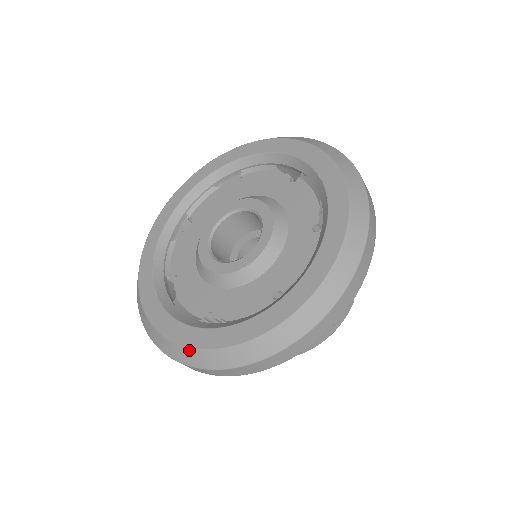
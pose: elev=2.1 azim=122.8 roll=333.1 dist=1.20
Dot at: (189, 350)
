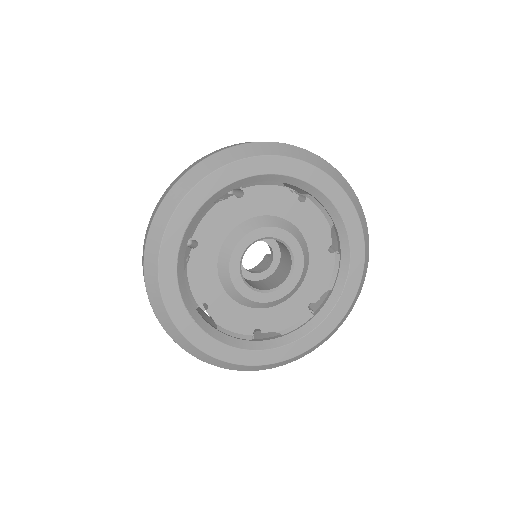
Dot at: (262, 366)
